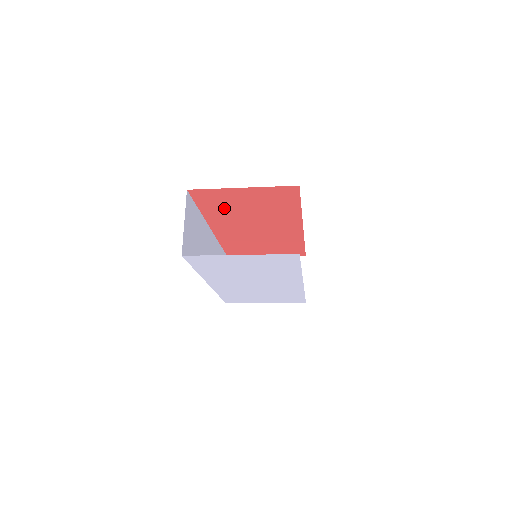
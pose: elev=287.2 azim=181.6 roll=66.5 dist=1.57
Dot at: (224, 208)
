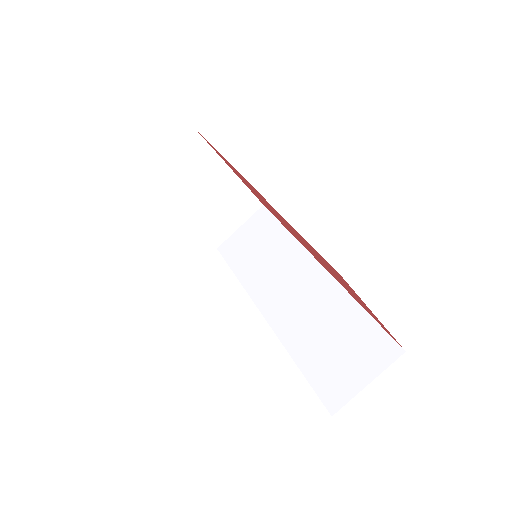
Dot at: occluded
